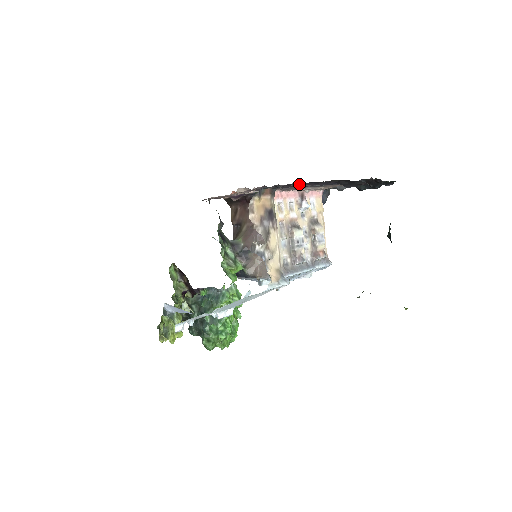
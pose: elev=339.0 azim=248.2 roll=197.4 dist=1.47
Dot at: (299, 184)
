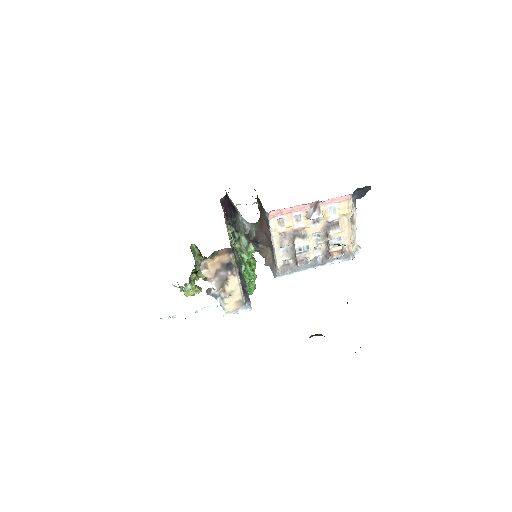
Dot at: occluded
